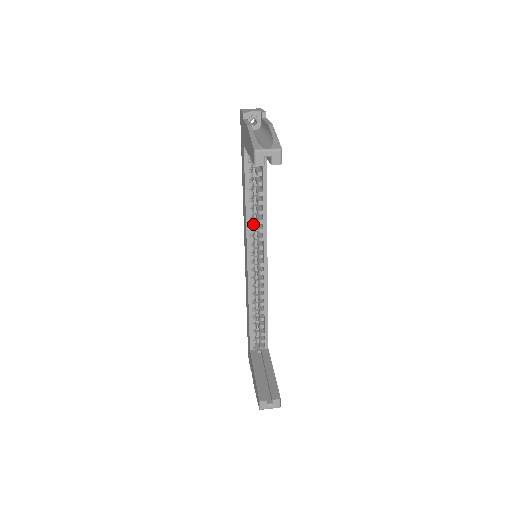
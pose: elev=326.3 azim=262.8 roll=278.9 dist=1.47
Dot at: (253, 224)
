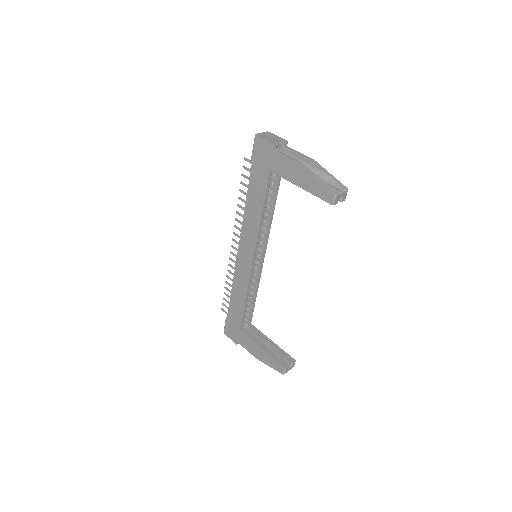
Dot at: occluded
